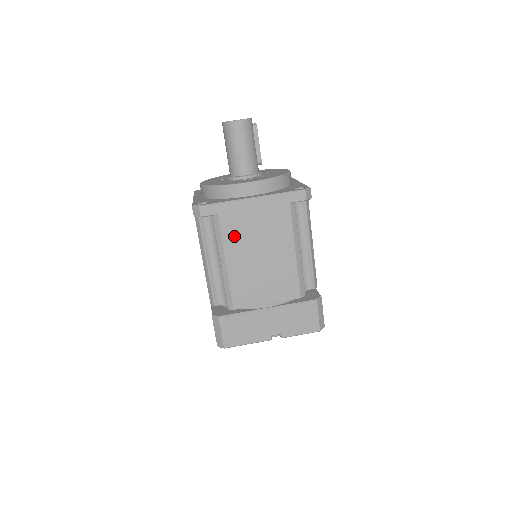
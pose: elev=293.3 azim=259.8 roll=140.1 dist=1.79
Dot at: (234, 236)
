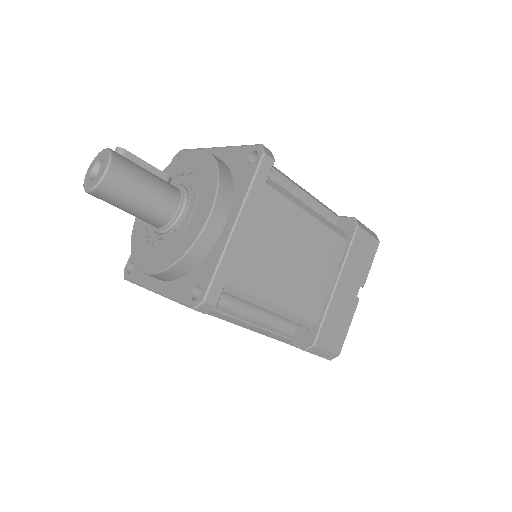
Dot at: (258, 277)
